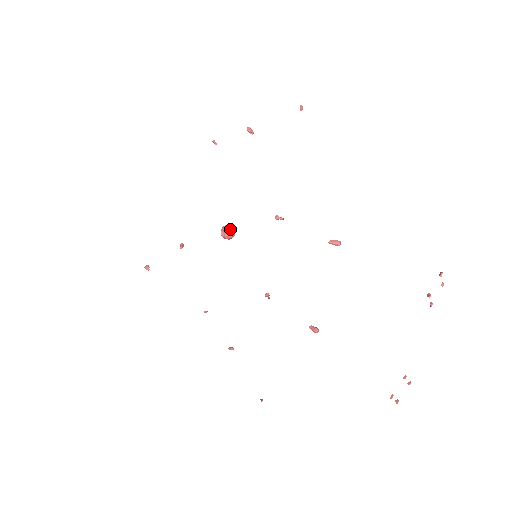
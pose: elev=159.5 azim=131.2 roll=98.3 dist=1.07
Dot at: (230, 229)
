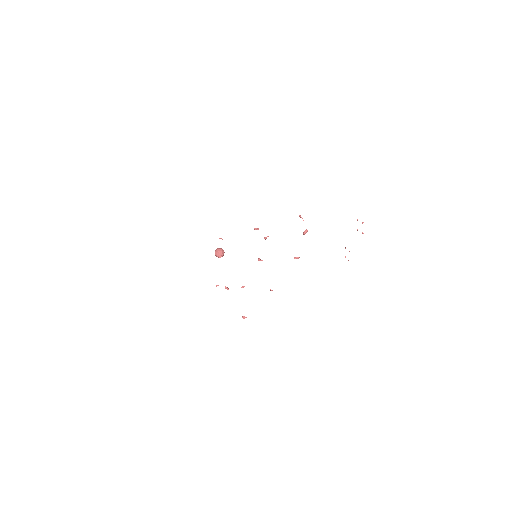
Dot at: (223, 252)
